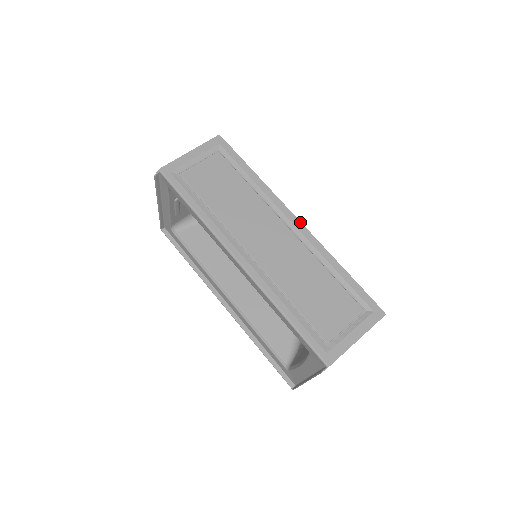
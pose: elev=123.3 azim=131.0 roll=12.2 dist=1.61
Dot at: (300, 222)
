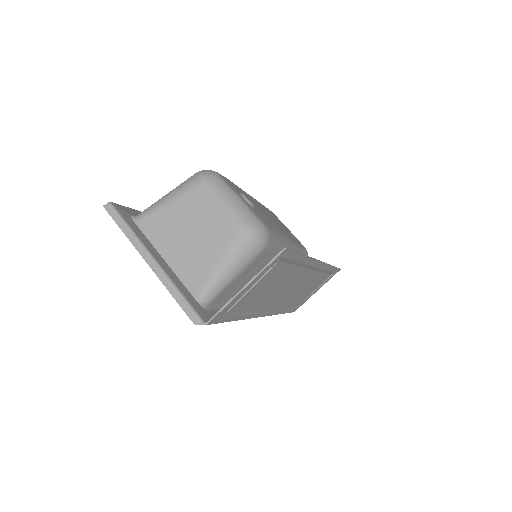
Dot at: (322, 263)
